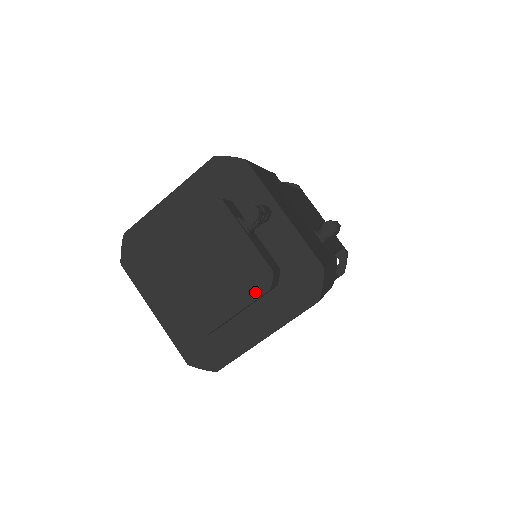
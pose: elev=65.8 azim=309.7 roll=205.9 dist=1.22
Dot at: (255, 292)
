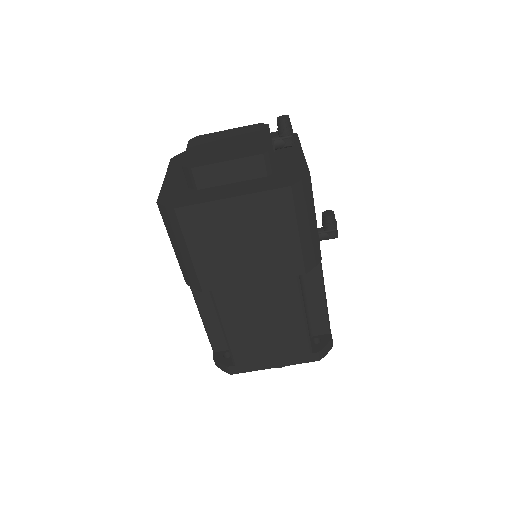
Dot at: (251, 154)
